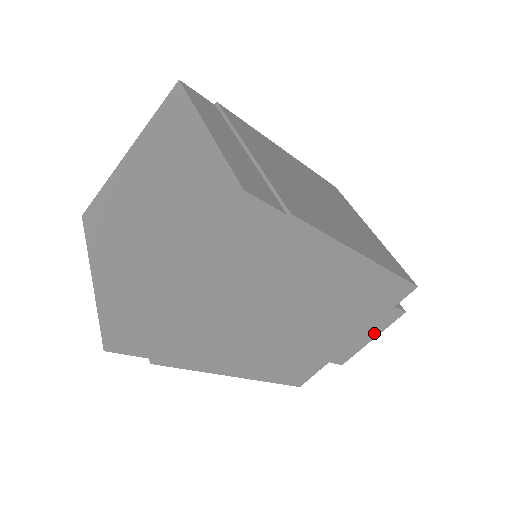
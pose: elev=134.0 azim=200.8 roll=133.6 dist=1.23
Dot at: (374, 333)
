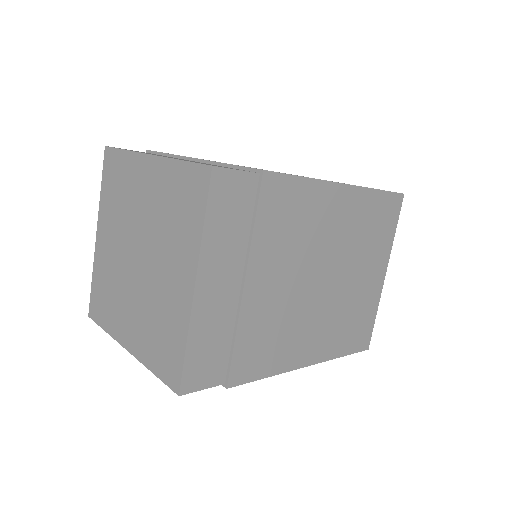
Dot at: occluded
